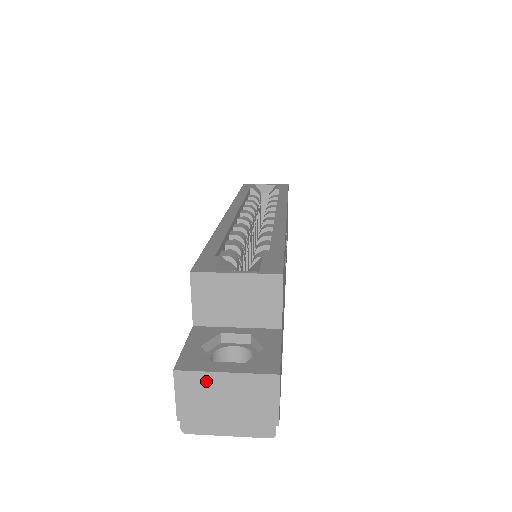
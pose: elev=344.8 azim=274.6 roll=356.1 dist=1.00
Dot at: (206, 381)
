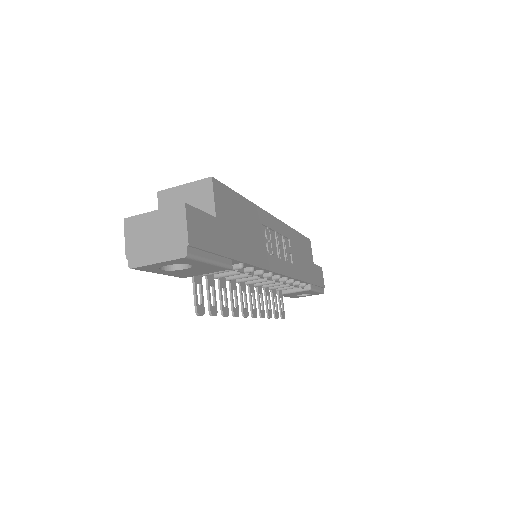
Dot at: (142, 221)
